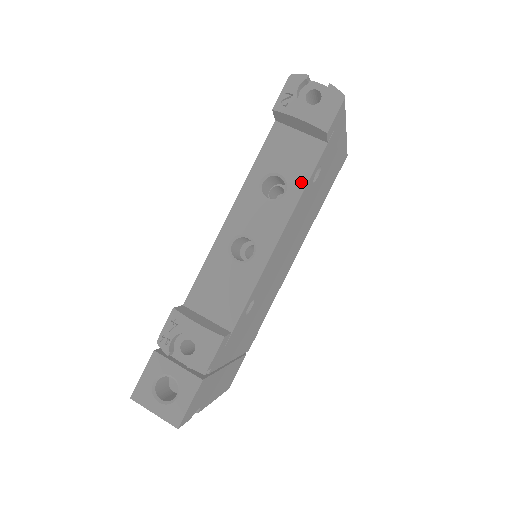
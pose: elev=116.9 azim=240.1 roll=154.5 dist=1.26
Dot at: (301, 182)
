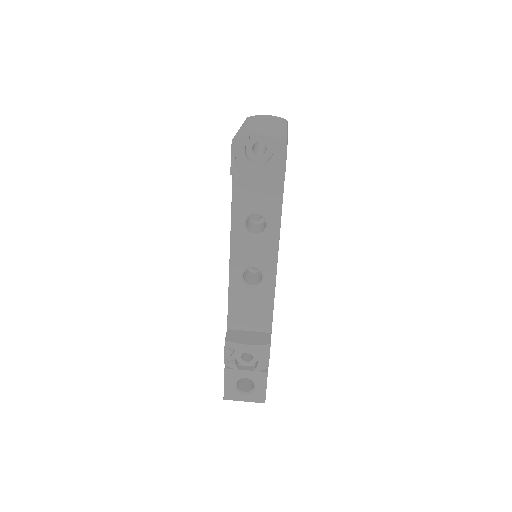
Dot at: (276, 214)
